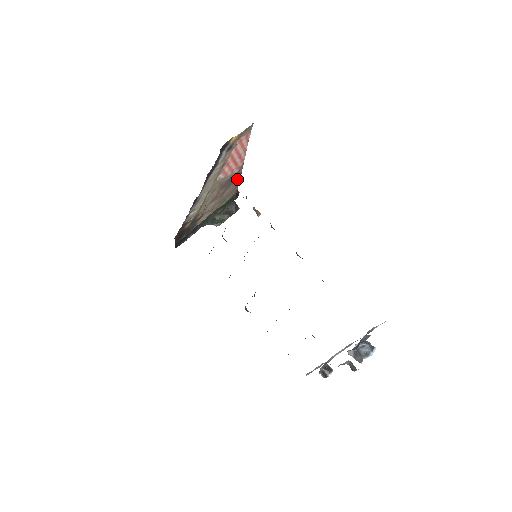
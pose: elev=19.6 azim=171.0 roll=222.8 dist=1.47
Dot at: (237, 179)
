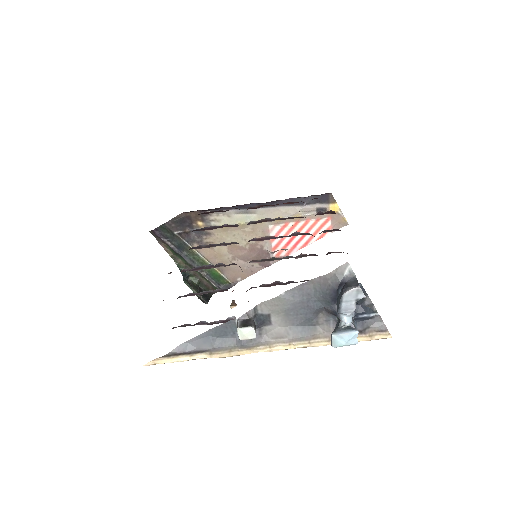
Dot at: (257, 268)
